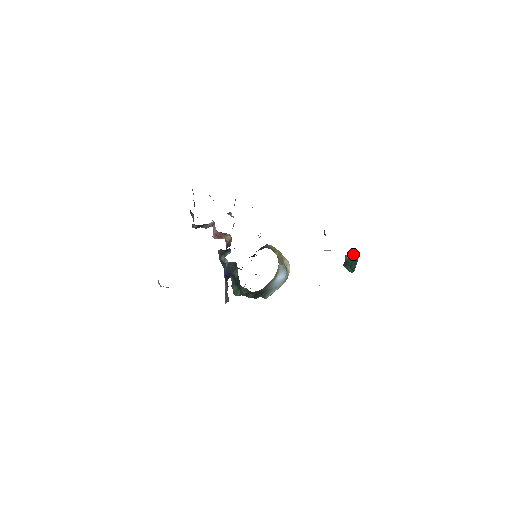
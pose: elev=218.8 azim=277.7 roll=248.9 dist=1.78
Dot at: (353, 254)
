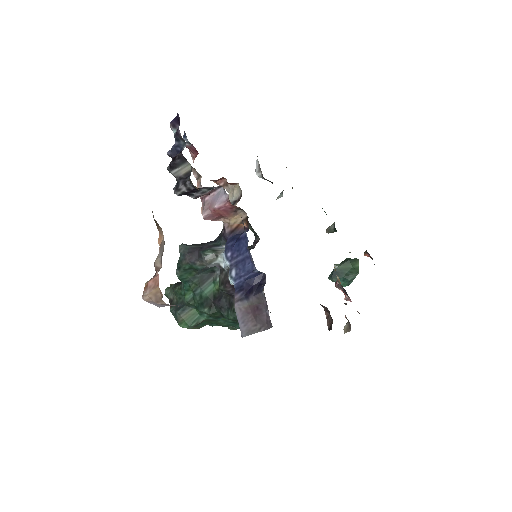
Dot at: (348, 262)
